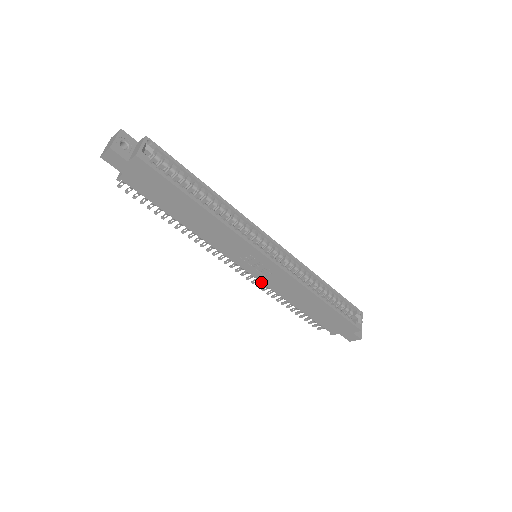
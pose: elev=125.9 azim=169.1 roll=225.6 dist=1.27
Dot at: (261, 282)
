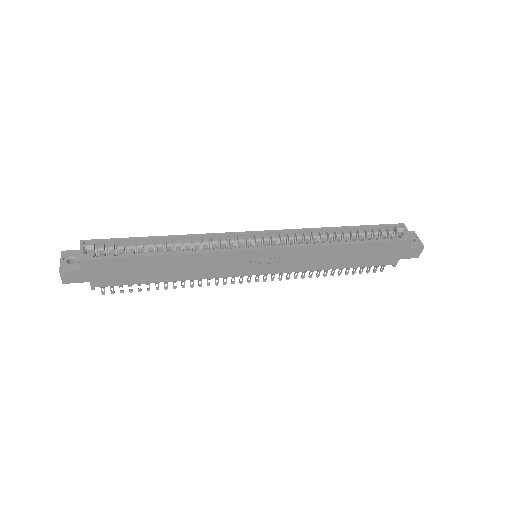
Dot at: occluded
